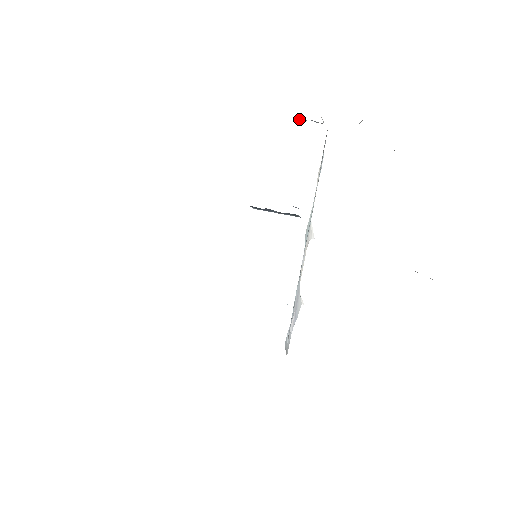
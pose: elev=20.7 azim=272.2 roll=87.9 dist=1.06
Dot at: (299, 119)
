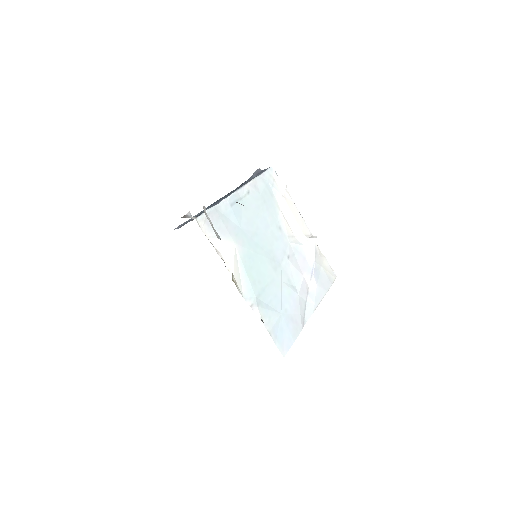
Dot at: occluded
